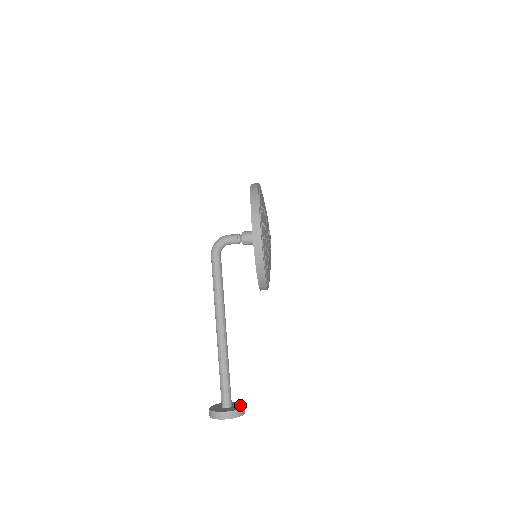
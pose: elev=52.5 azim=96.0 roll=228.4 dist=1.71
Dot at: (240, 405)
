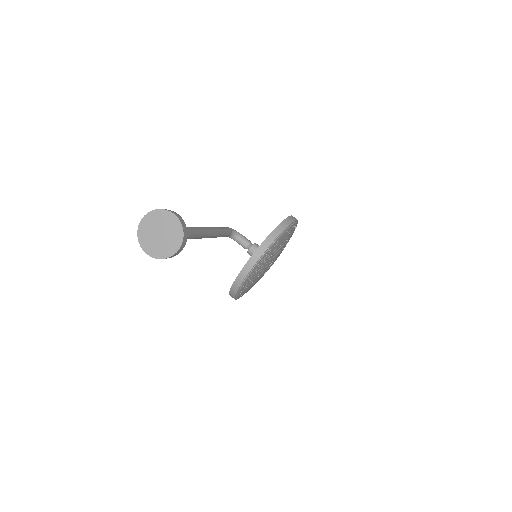
Dot at: occluded
